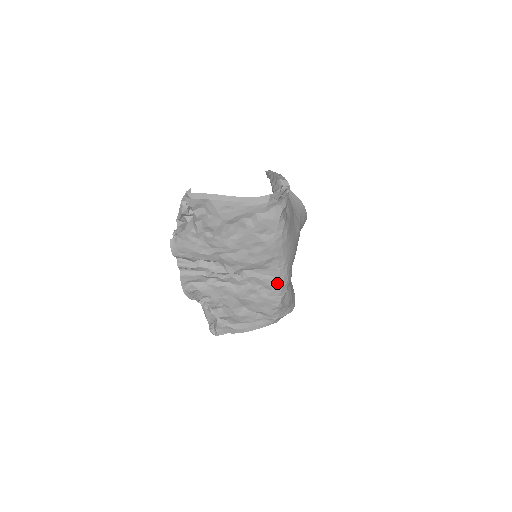
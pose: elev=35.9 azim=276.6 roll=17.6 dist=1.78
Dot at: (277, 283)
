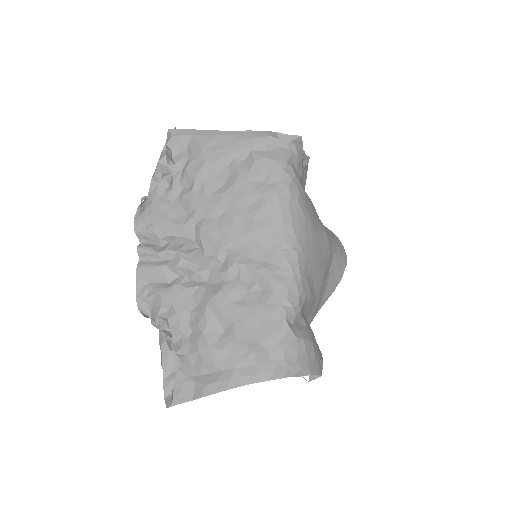
Dot at: (281, 278)
